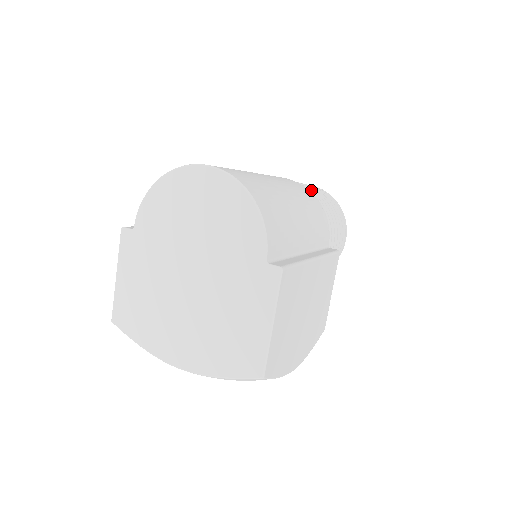
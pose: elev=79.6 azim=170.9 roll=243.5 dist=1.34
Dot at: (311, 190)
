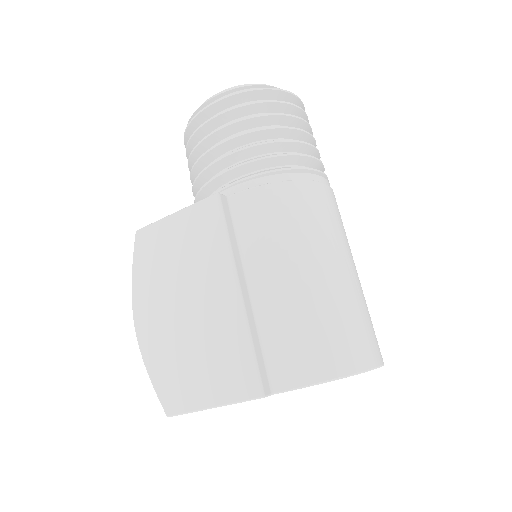
Dot at: occluded
